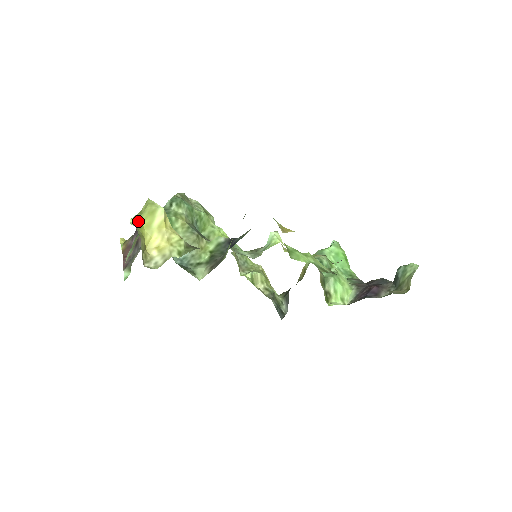
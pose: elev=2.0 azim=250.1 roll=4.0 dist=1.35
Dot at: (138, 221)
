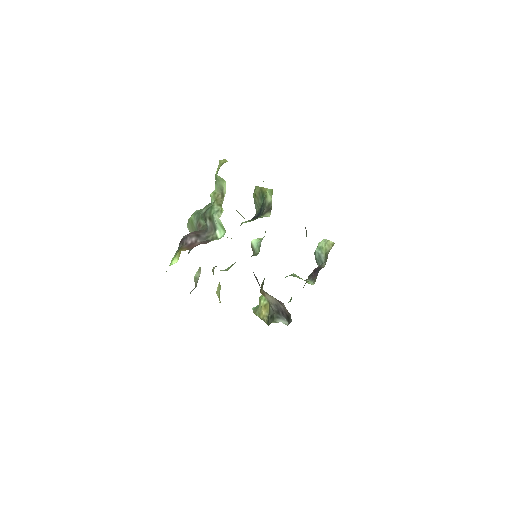
Dot at: occluded
